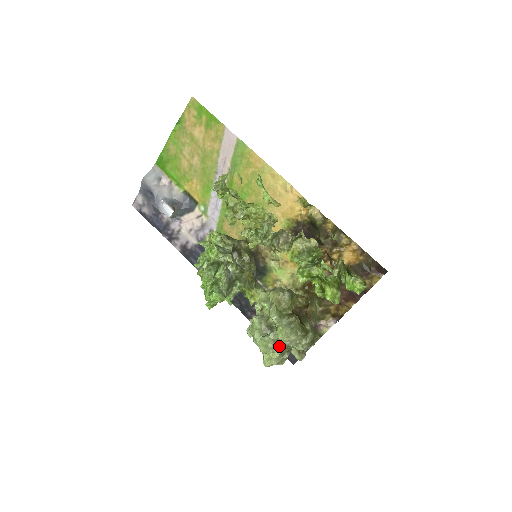
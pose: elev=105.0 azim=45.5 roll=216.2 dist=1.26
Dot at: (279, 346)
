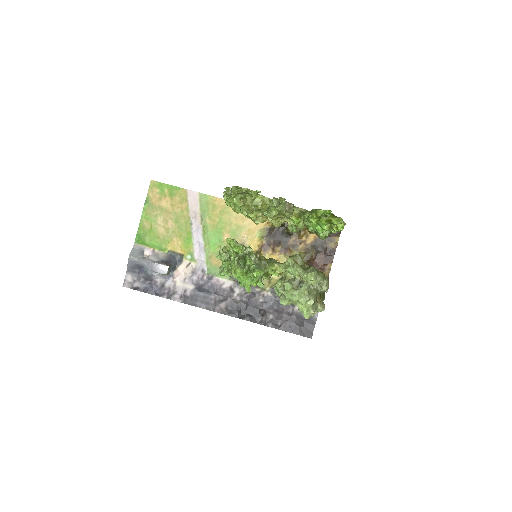
Dot at: (311, 293)
